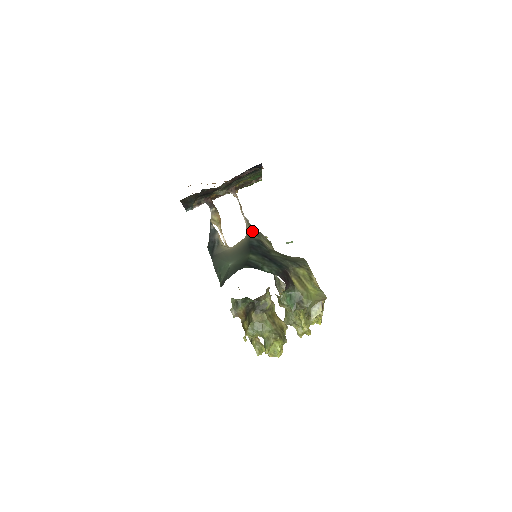
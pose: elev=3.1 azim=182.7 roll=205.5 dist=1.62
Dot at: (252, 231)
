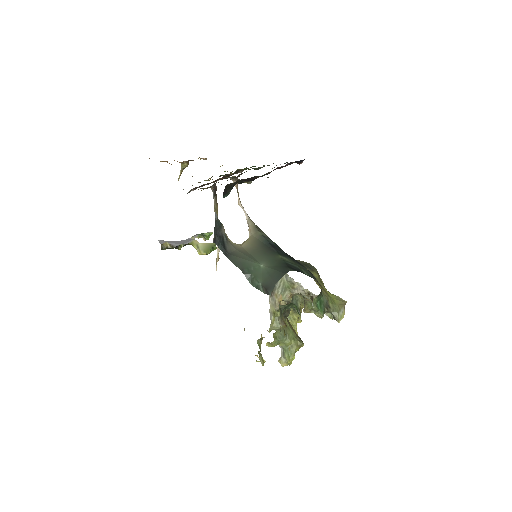
Dot at: (258, 228)
